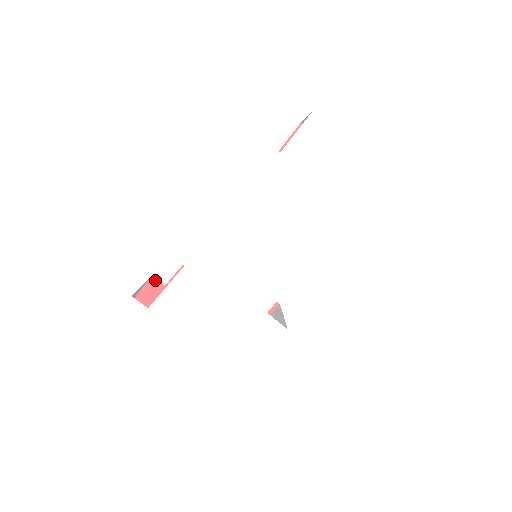
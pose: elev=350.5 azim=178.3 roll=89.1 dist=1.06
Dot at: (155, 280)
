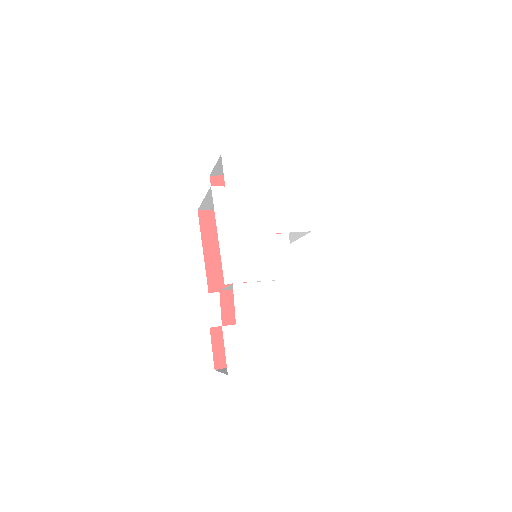
Dot at: (214, 328)
